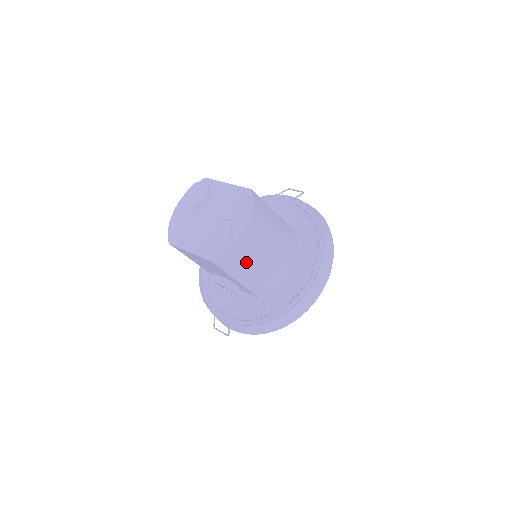
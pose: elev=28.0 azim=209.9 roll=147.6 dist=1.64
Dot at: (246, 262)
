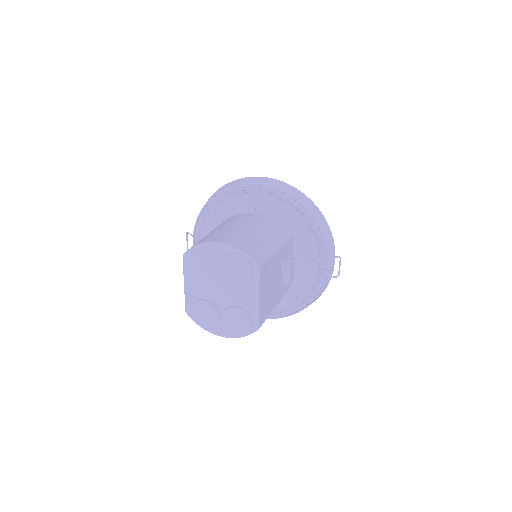
Dot at: occluded
